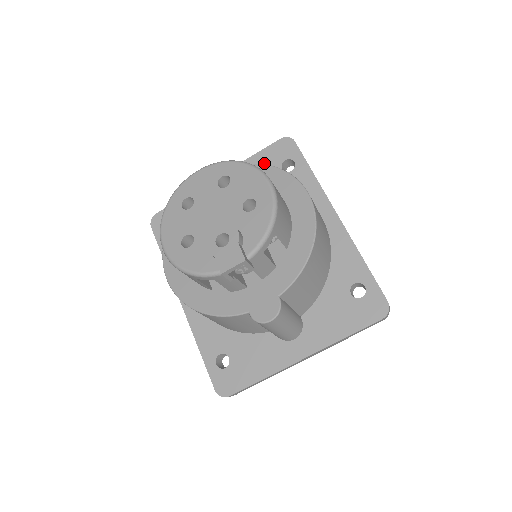
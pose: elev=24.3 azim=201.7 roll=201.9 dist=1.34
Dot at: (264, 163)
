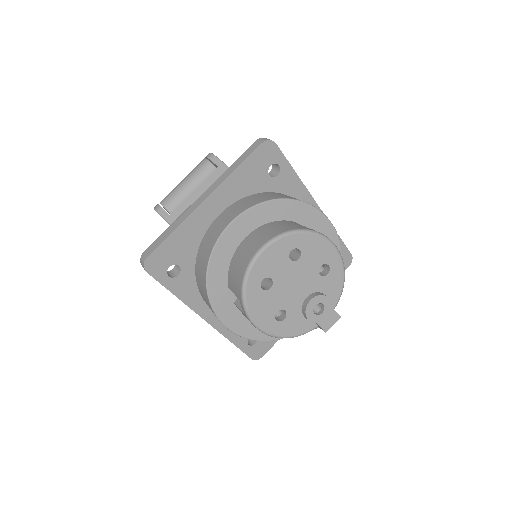
Dot at: (251, 173)
